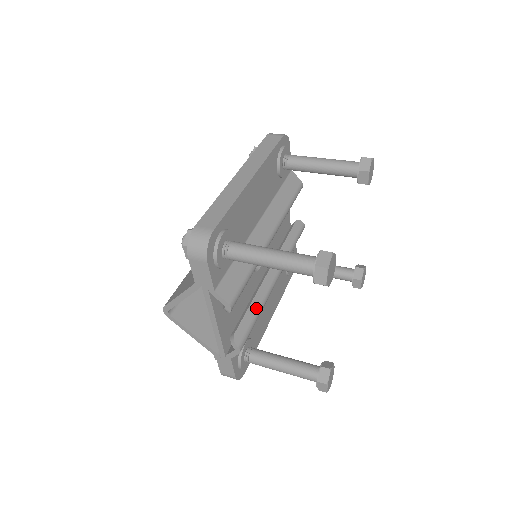
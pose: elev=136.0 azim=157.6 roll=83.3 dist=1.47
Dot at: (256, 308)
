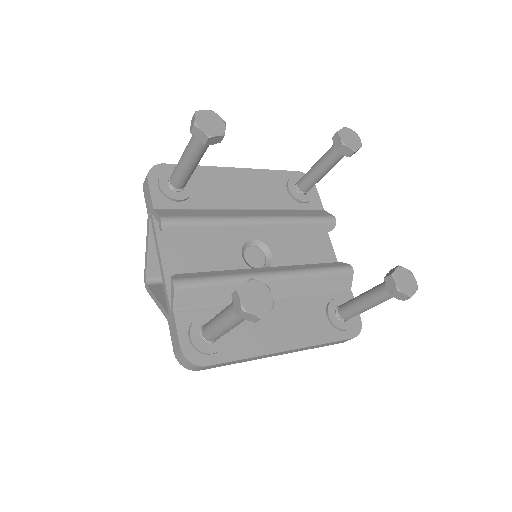
Dot at: (223, 274)
